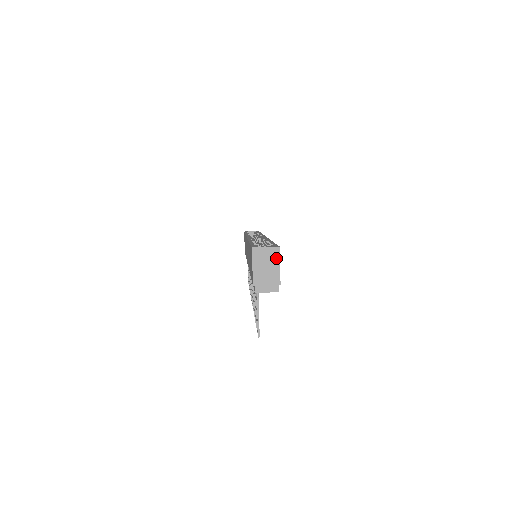
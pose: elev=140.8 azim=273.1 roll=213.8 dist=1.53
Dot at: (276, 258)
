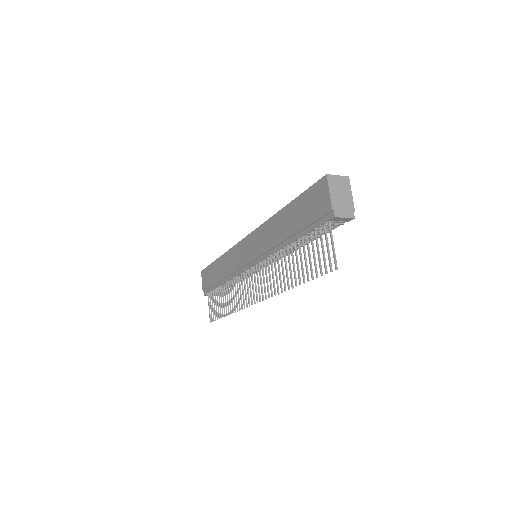
Dot at: (348, 186)
